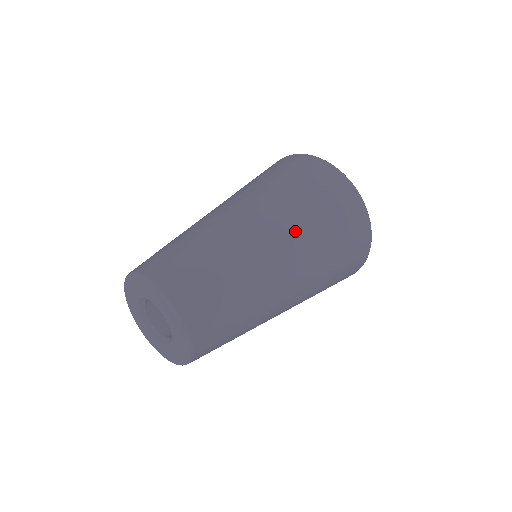
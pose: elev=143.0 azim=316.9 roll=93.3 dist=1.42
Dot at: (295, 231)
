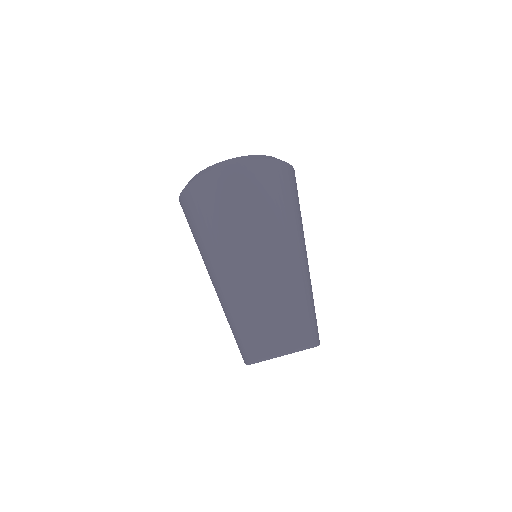
Dot at: (296, 233)
